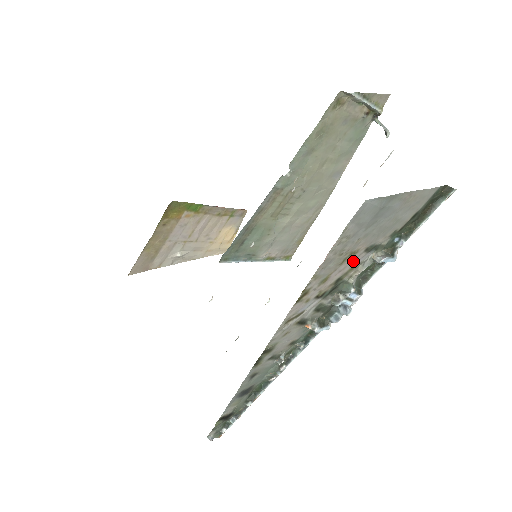
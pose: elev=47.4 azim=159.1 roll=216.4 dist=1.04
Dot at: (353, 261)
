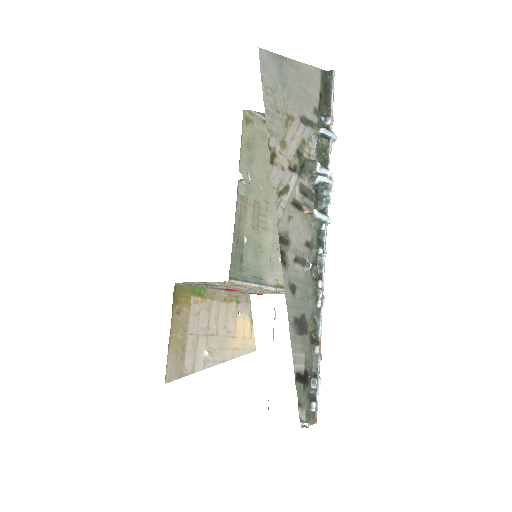
Dot at: (298, 131)
